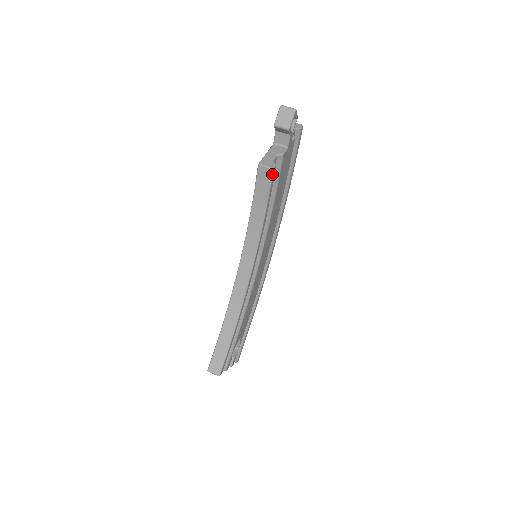
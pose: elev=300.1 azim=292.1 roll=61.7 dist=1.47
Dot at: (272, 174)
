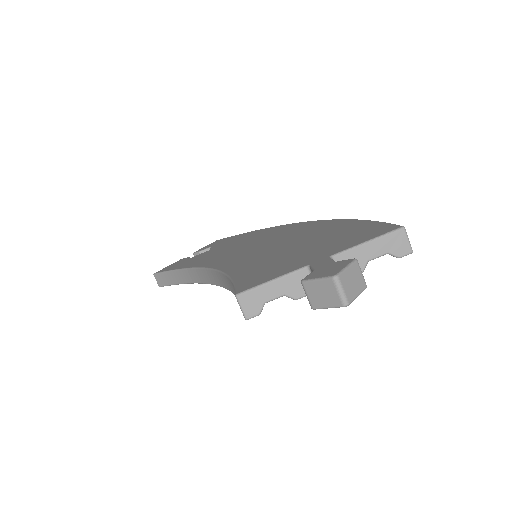
Dot at: (246, 316)
